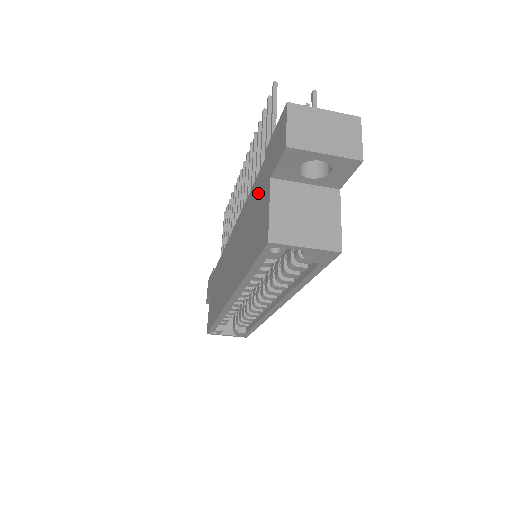
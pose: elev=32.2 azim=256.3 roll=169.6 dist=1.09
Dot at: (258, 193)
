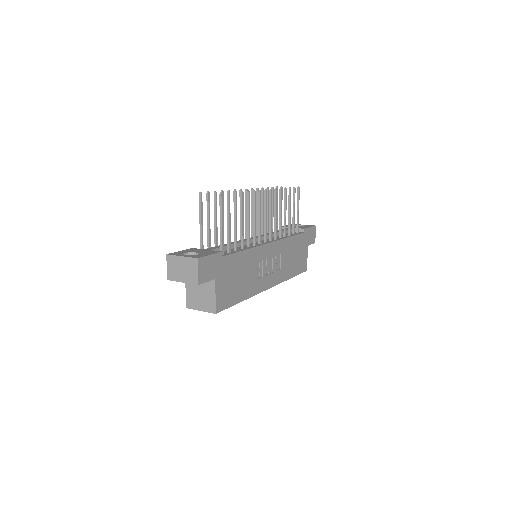
Dot at: occluded
